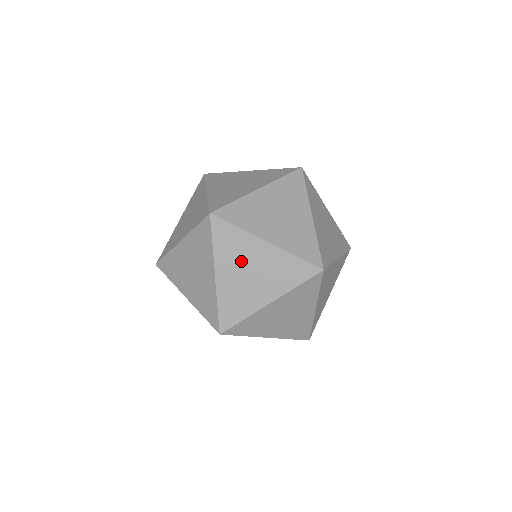
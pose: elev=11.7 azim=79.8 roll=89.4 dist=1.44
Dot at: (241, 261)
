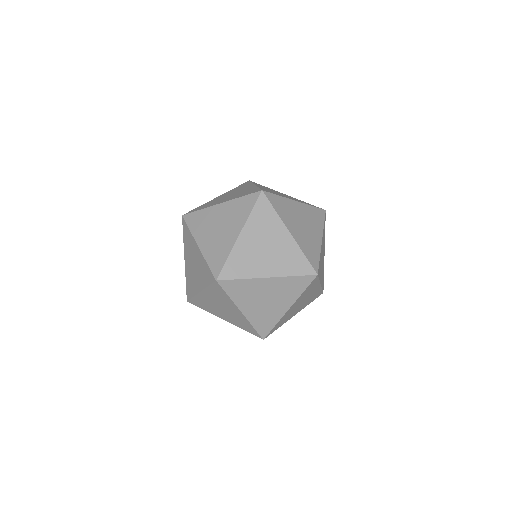
Dot at: (294, 218)
